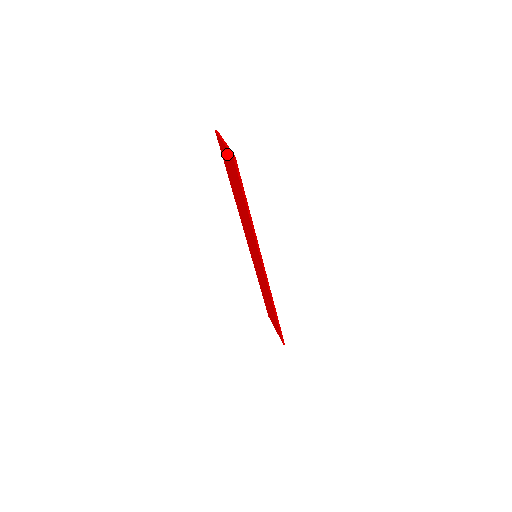
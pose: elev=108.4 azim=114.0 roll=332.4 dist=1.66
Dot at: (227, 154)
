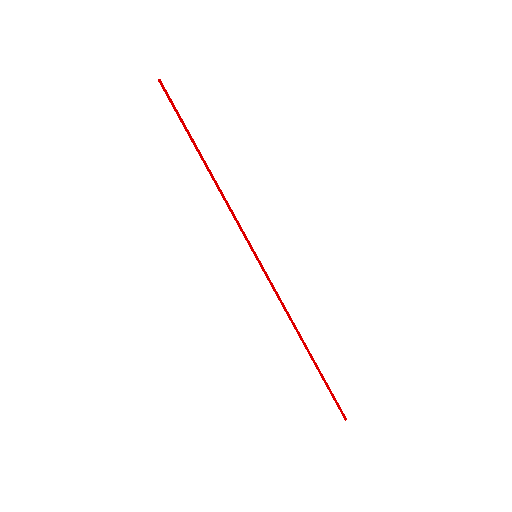
Dot at: occluded
